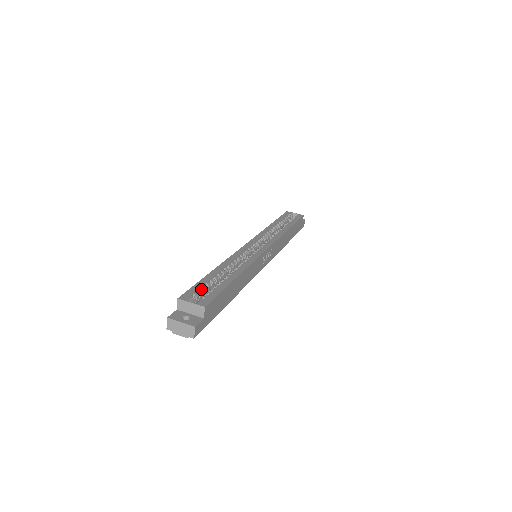
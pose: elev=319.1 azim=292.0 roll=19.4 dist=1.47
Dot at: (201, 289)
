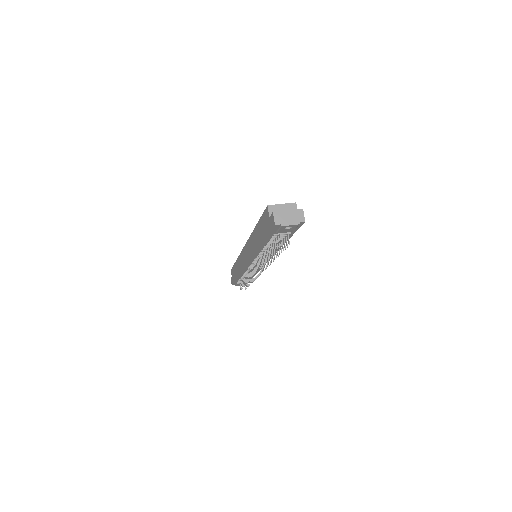
Dot at: occluded
